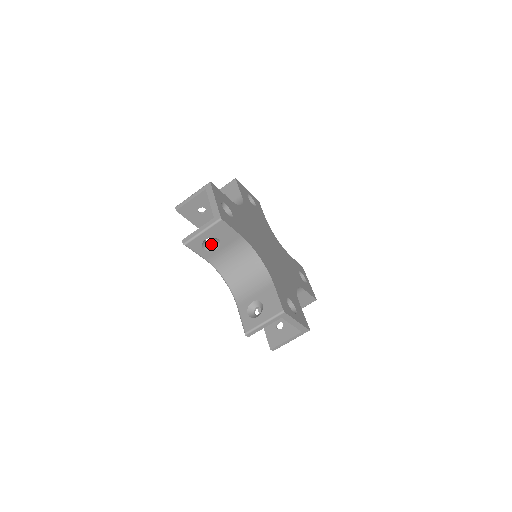
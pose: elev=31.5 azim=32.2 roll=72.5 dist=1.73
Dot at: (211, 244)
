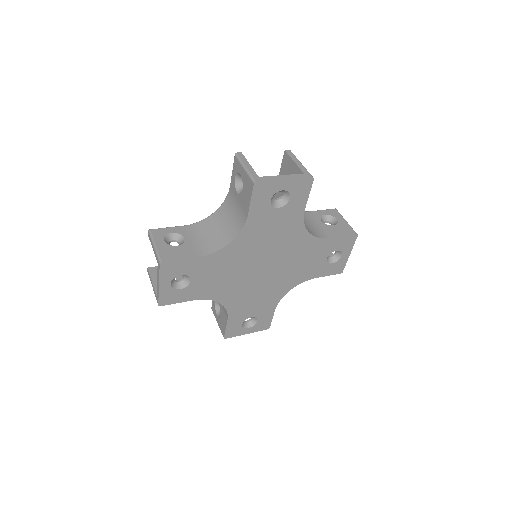
Dot at: (175, 277)
